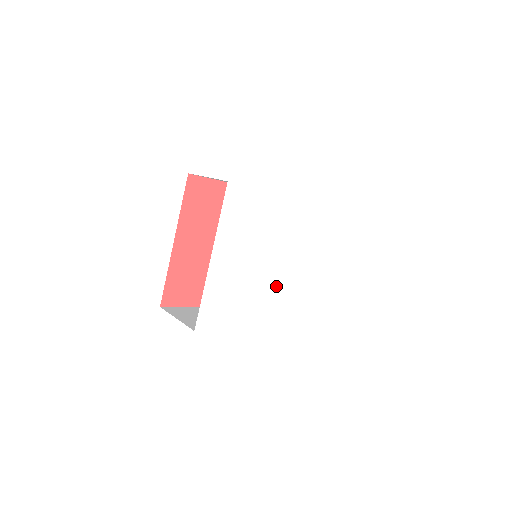
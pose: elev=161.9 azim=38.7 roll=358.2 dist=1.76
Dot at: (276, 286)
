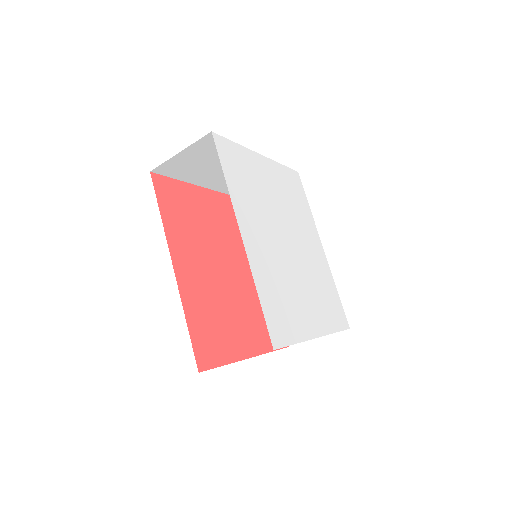
Dot at: (276, 248)
